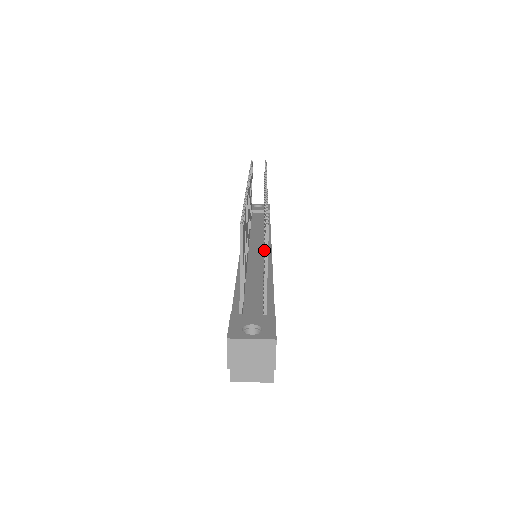
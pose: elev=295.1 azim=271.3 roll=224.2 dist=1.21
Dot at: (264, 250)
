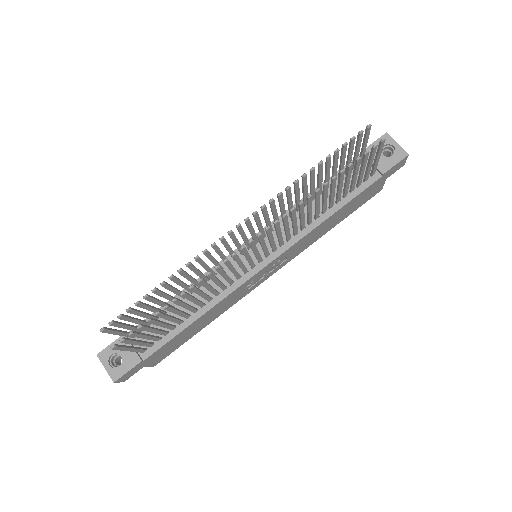
Dot at: (167, 318)
